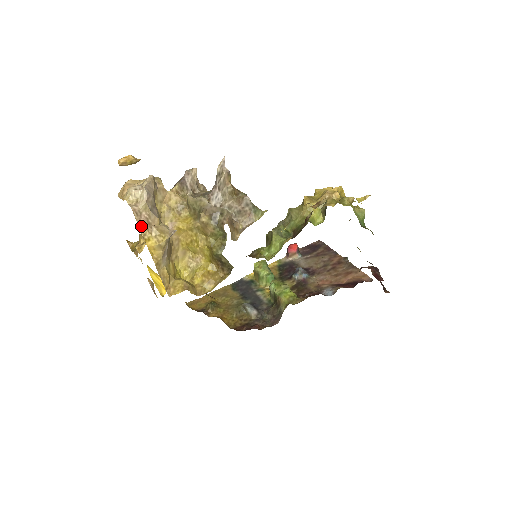
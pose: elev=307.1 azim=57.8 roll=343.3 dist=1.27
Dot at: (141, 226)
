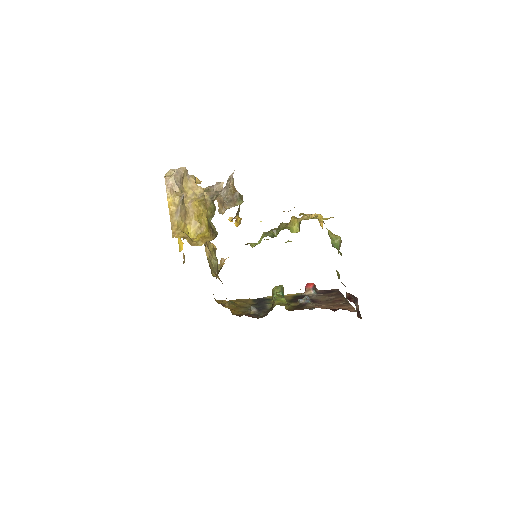
Dot at: (167, 189)
